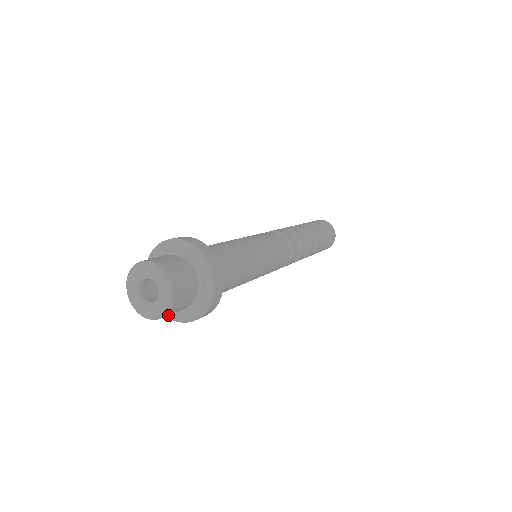
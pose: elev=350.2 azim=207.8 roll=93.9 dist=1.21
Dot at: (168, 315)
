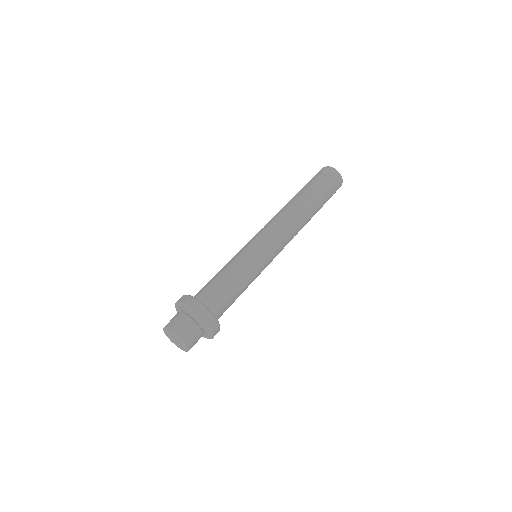
Dot at: occluded
